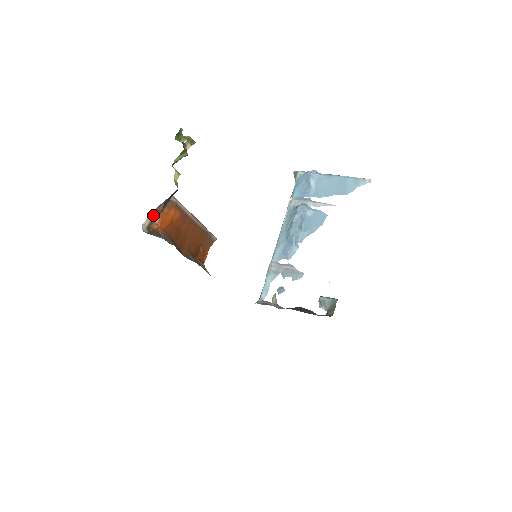
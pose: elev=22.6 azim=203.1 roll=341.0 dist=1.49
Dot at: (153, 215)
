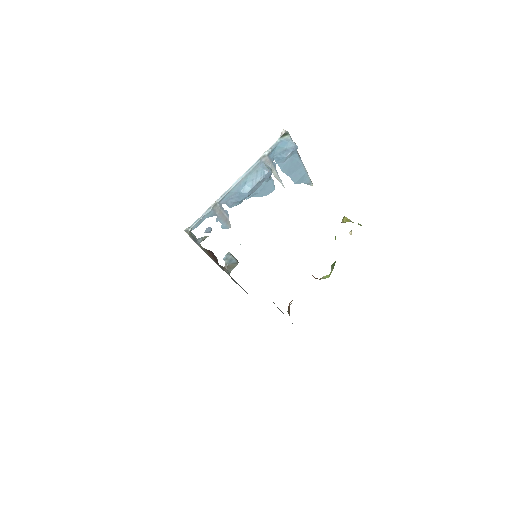
Dot at: occluded
